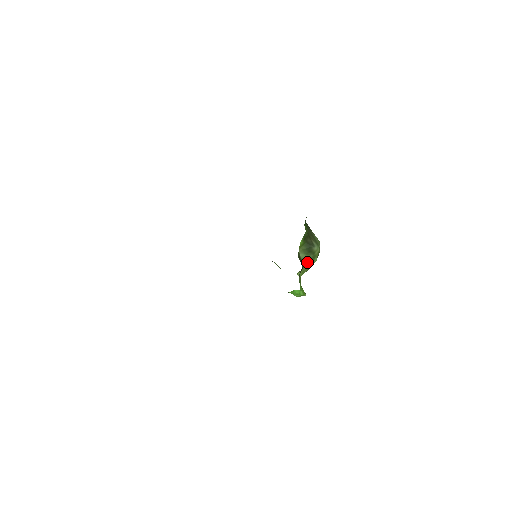
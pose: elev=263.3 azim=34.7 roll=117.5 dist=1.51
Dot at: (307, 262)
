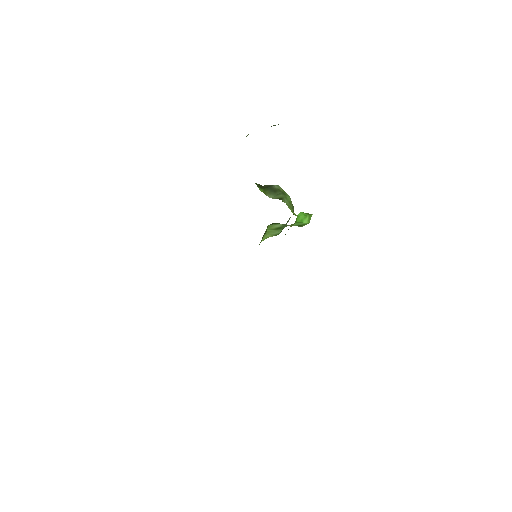
Dot at: (282, 197)
